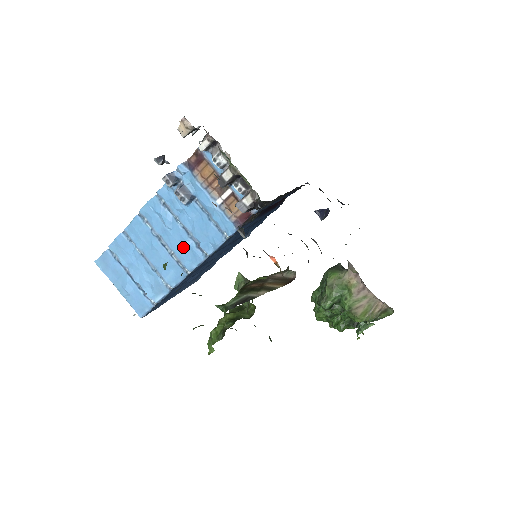
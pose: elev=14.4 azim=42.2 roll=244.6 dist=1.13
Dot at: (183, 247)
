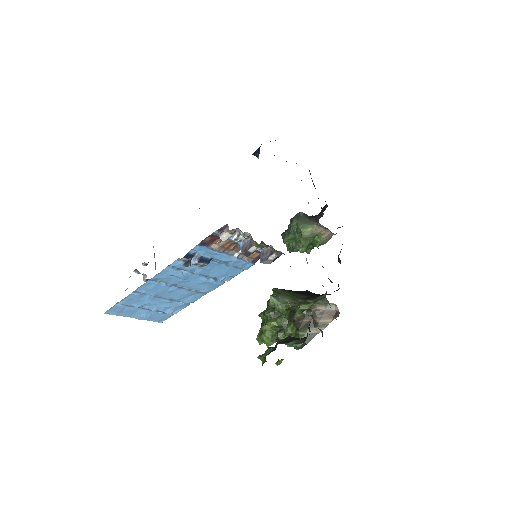
Dot at: (202, 284)
